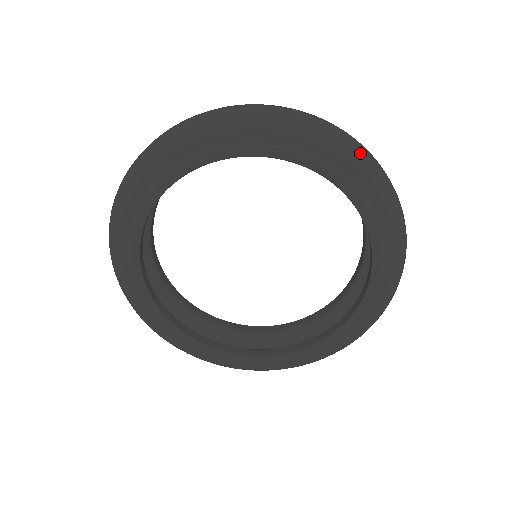
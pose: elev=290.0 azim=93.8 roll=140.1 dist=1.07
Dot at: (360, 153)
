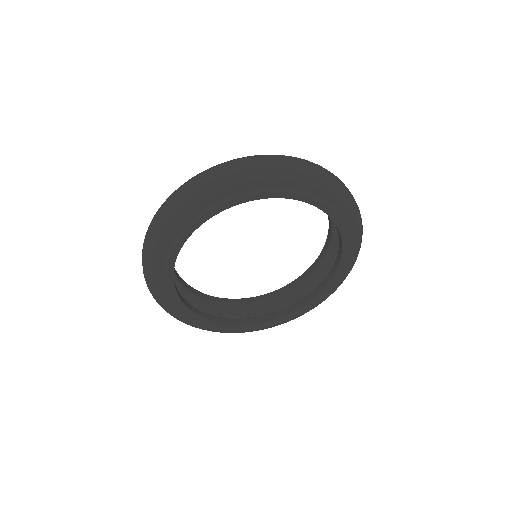
Dot at: (270, 168)
